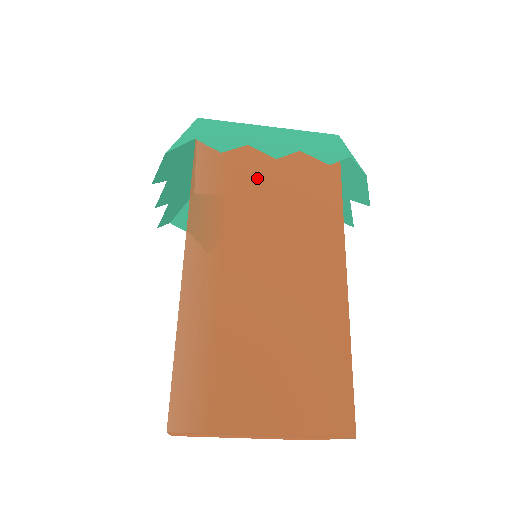
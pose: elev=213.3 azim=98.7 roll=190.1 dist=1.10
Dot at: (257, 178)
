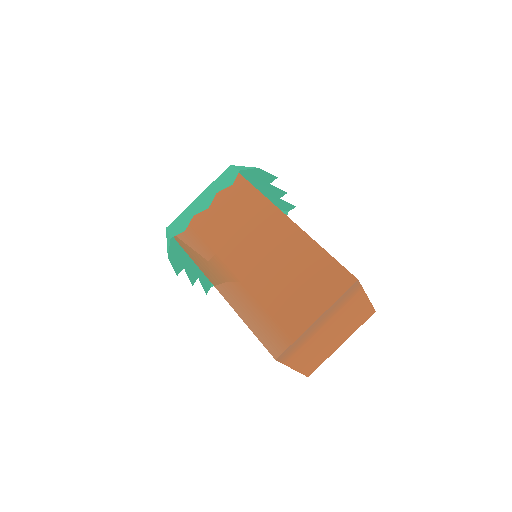
Dot at: (214, 224)
